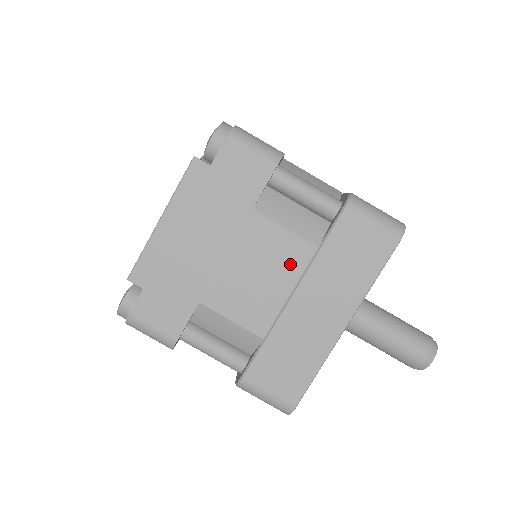
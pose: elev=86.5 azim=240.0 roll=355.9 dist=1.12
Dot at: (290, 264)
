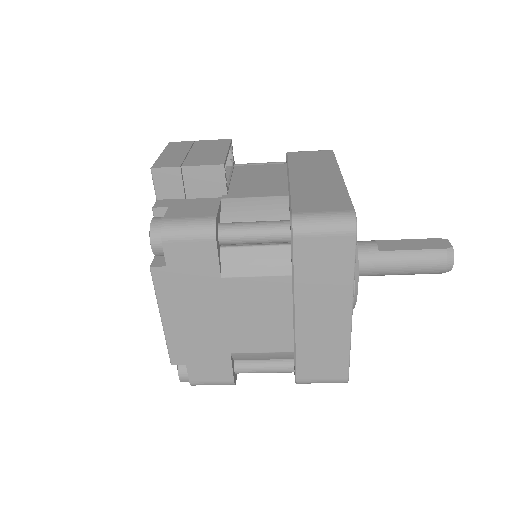
Dot at: occluded
